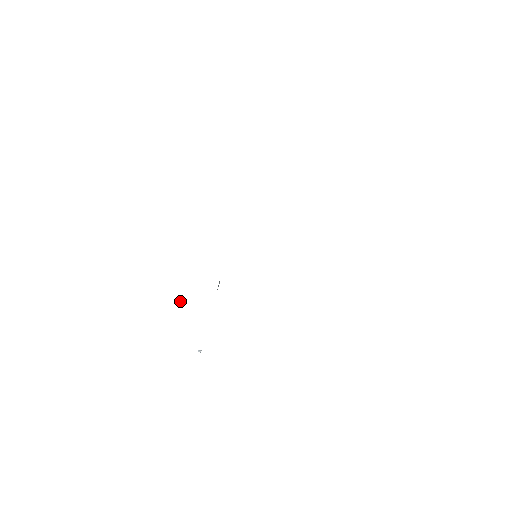
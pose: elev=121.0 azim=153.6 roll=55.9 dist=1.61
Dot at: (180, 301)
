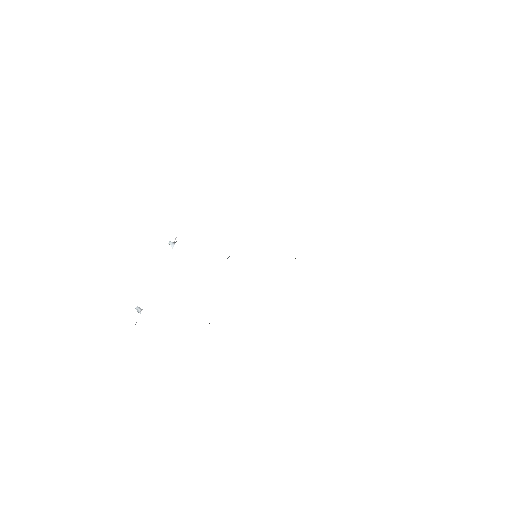
Dot at: (169, 243)
